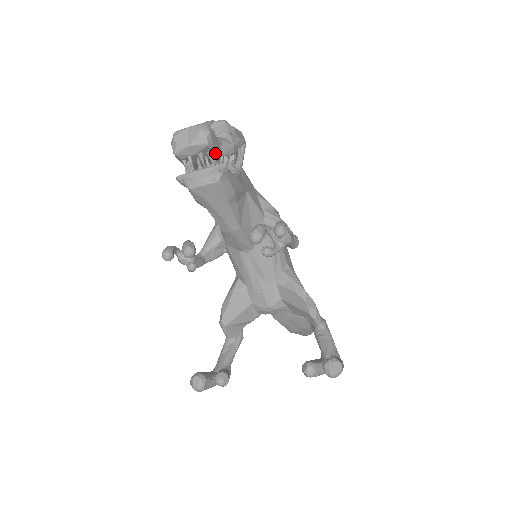
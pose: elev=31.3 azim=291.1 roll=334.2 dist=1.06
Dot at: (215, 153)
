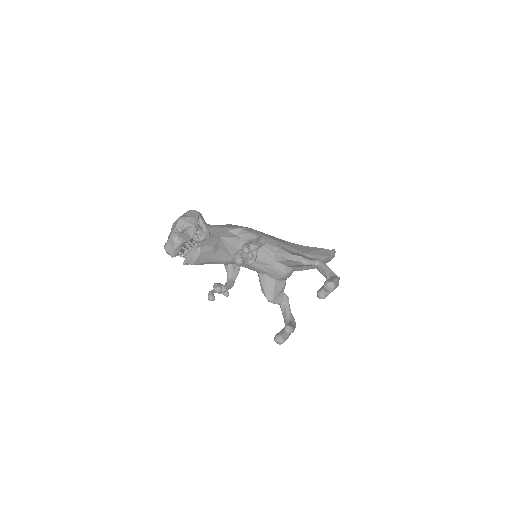
Dot at: (188, 241)
